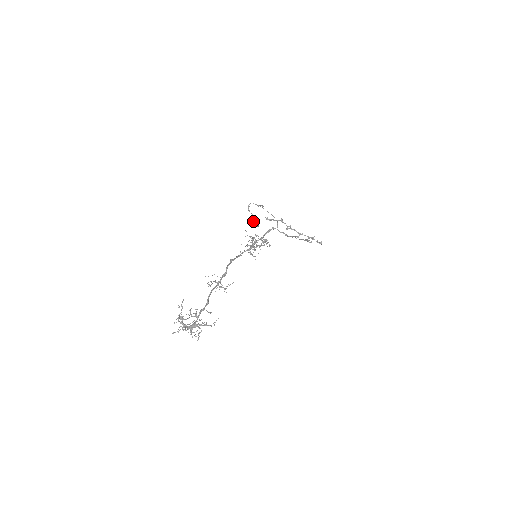
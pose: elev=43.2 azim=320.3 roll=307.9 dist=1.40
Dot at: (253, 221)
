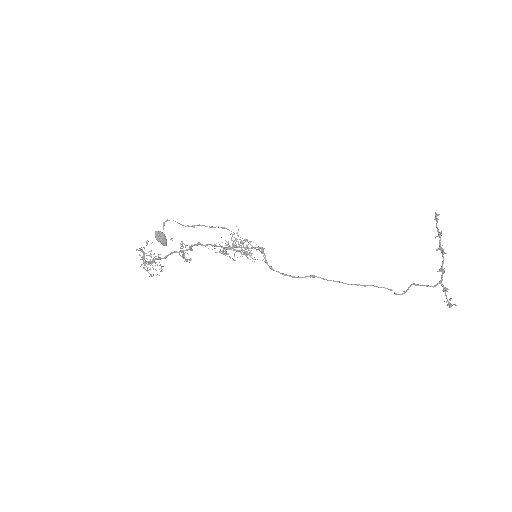
Dot at: (156, 238)
